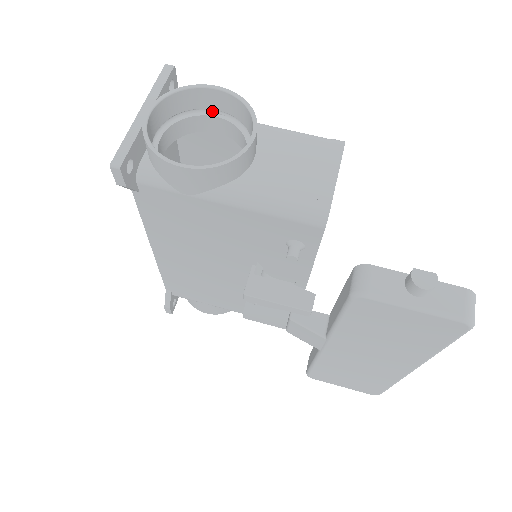
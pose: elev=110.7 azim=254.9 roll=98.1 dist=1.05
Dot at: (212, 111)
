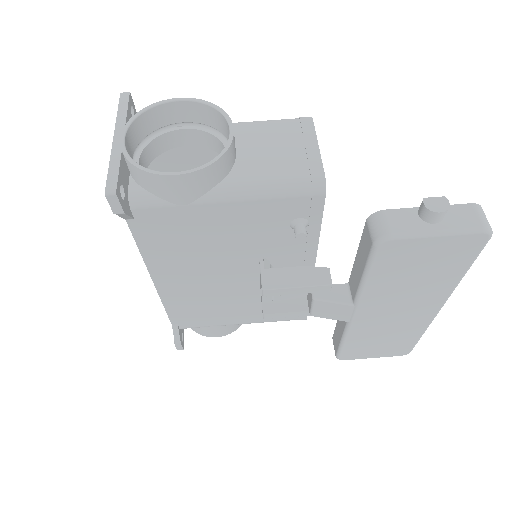
Dot at: (178, 125)
